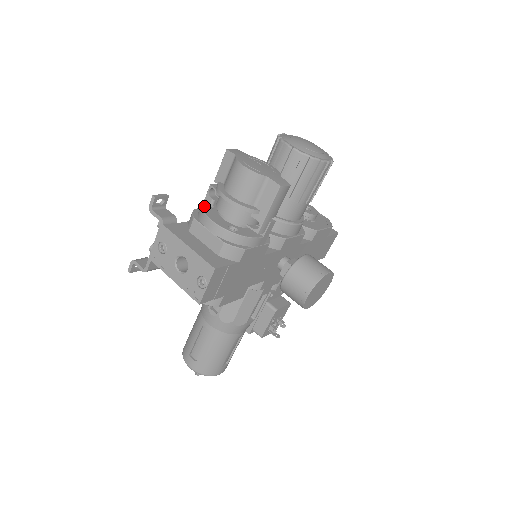
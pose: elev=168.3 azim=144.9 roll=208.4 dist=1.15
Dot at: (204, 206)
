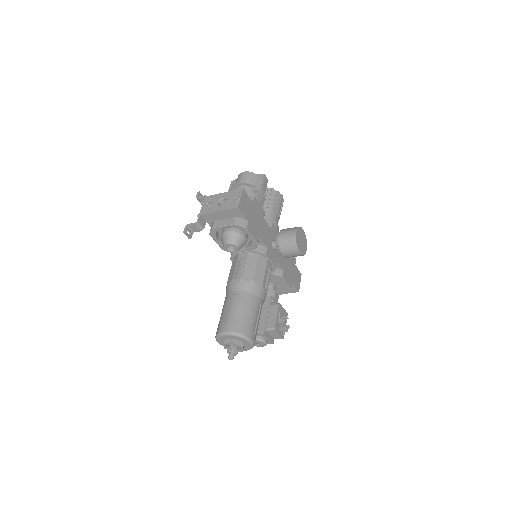
Dot at: occluded
